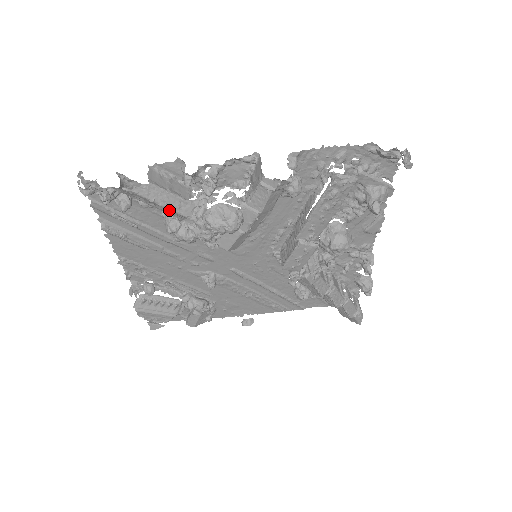
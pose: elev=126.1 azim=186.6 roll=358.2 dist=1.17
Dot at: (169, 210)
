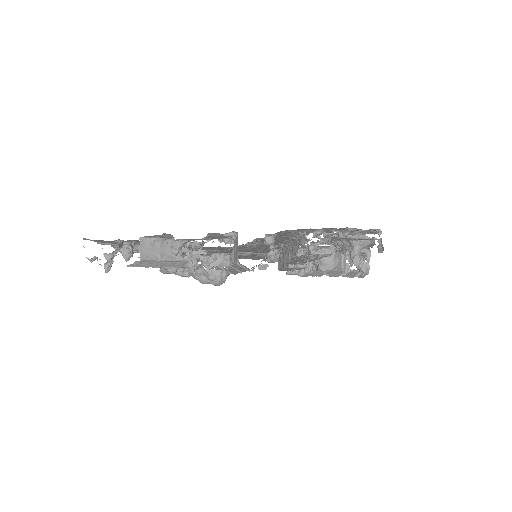
Dot at: (163, 267)
